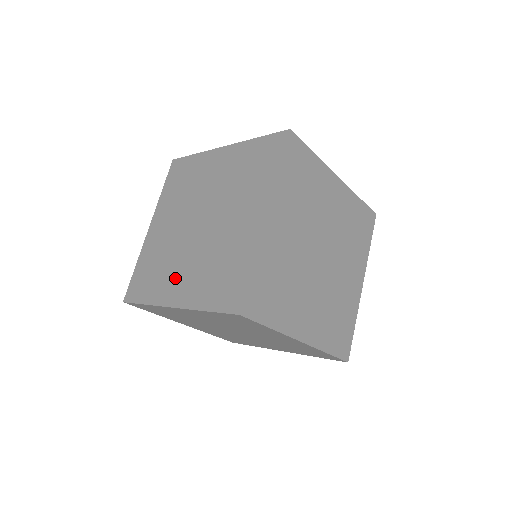
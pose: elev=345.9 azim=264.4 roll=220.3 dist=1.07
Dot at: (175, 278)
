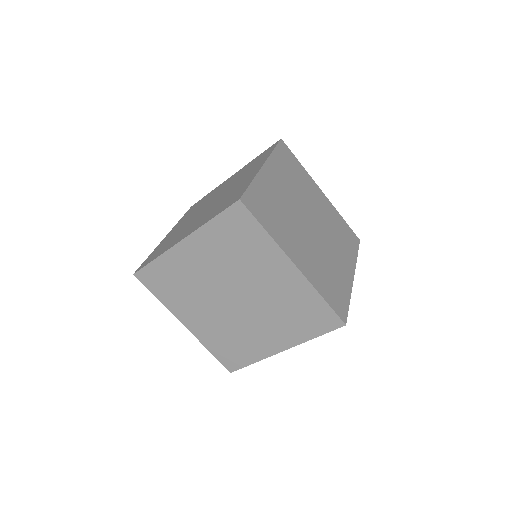
Dot at: (185, 231)
